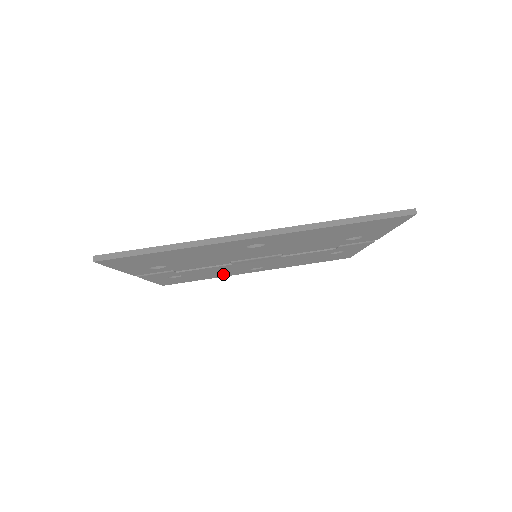
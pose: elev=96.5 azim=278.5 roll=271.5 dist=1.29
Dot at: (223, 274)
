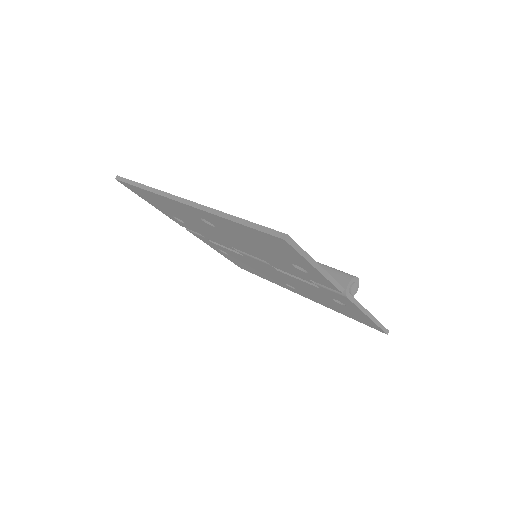
Dot at: (270, 278)
